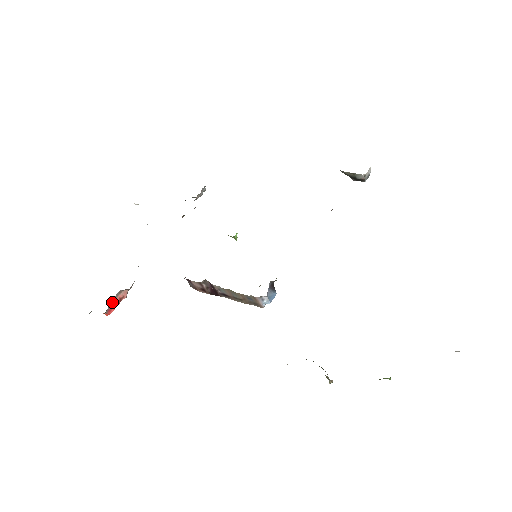
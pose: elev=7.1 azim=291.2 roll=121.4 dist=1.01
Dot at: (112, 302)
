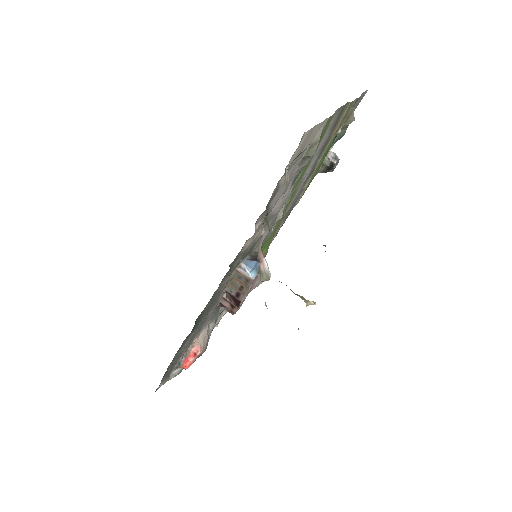
Dot at: (186, 354)
